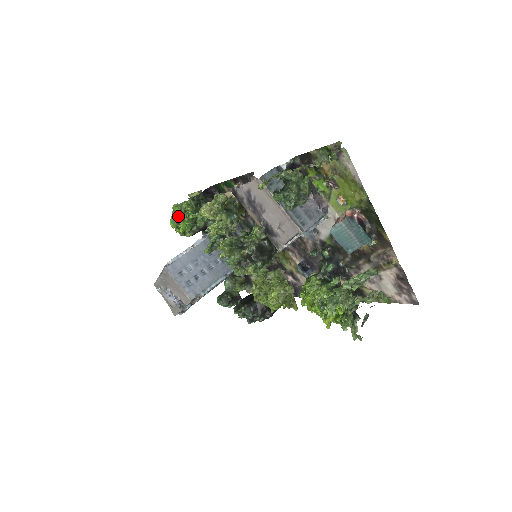
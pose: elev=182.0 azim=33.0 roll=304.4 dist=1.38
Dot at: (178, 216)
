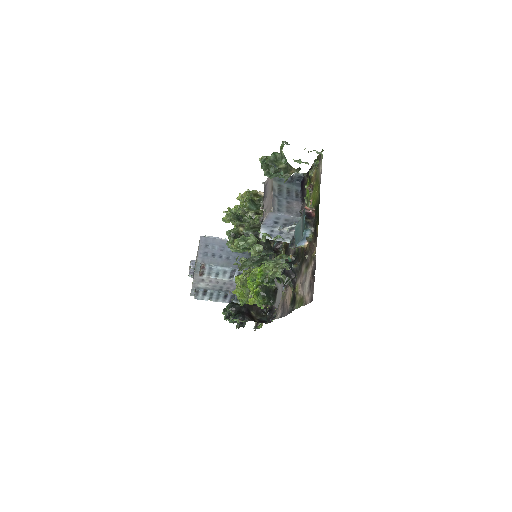
Dot at: occluded
